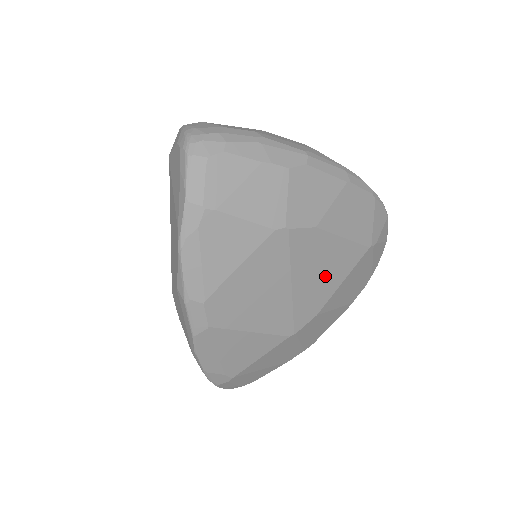
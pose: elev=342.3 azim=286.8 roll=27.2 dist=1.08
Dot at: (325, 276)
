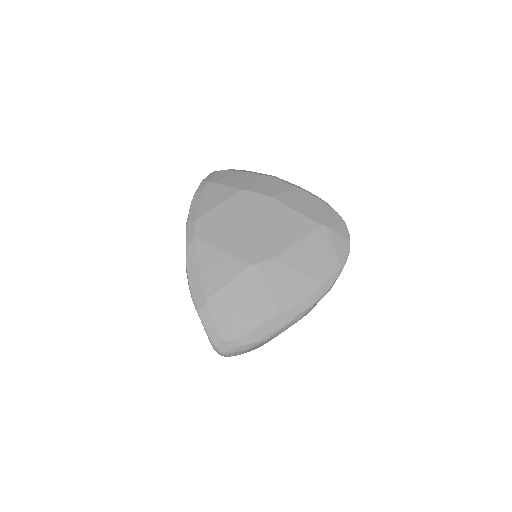
Dot at: (281, 230)
